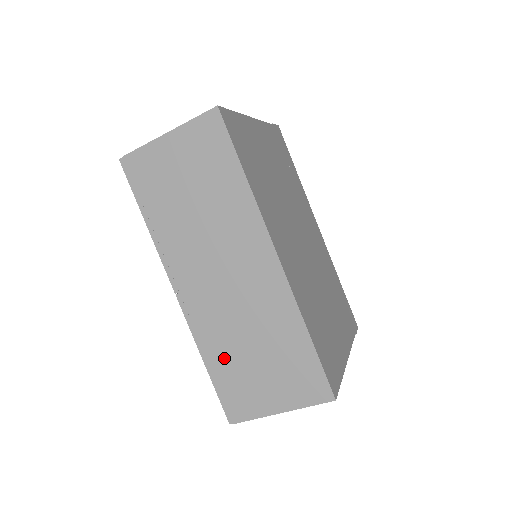
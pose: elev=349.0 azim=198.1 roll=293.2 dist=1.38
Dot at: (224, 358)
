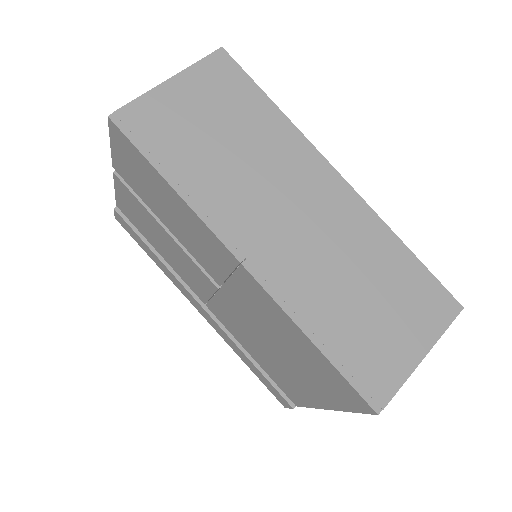
Dot at: (334, 321)
